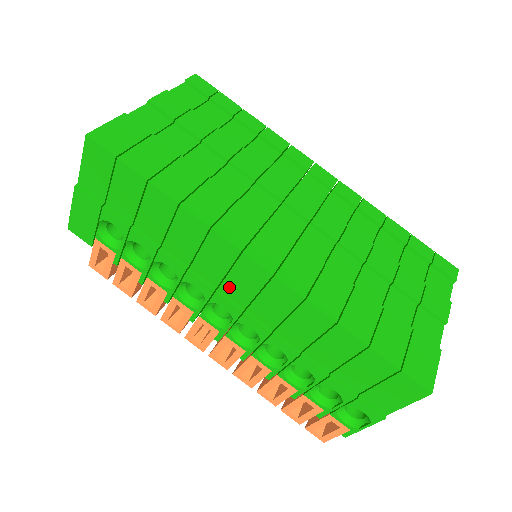
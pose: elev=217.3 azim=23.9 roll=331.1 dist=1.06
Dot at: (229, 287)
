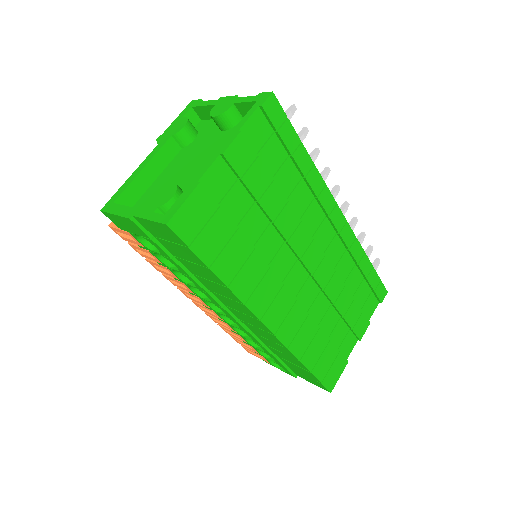
Dot at: (235, 312)
